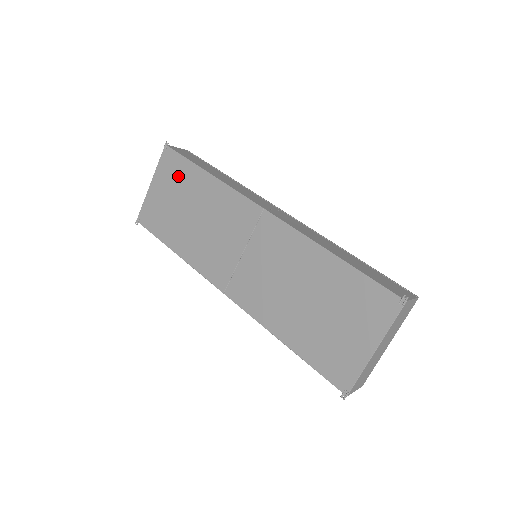
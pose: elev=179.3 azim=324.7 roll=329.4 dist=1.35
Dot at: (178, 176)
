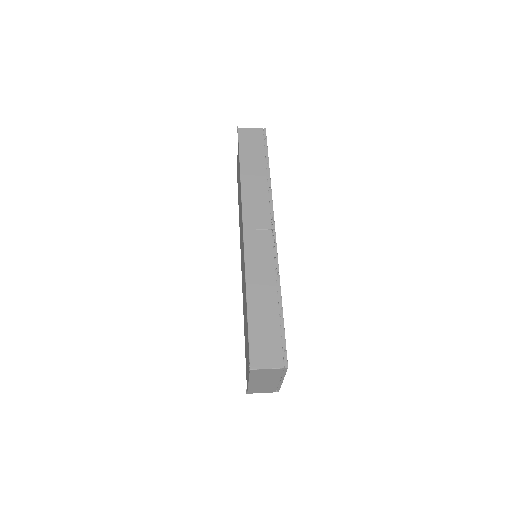
Dot at: occluded
